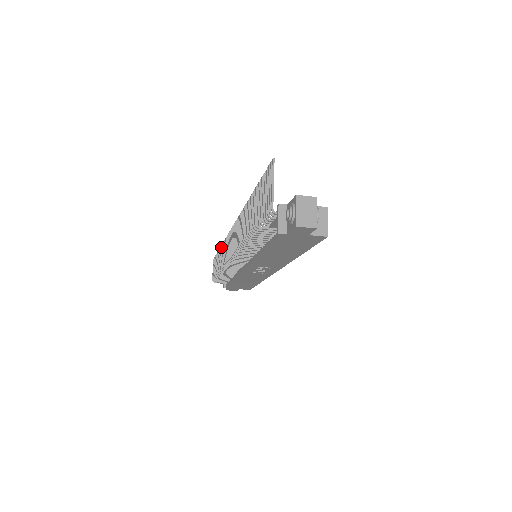
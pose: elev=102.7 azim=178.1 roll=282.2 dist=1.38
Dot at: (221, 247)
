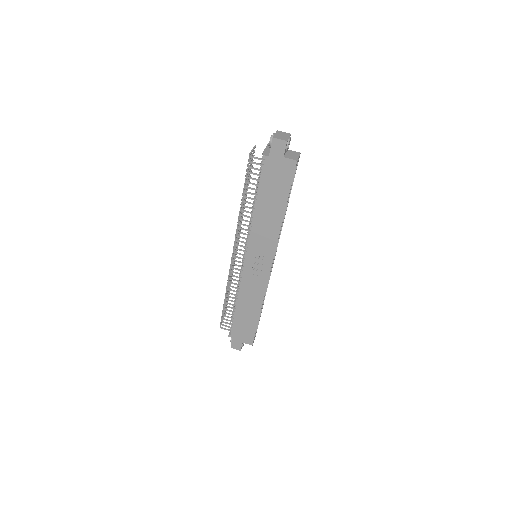
Dot at: occluded
